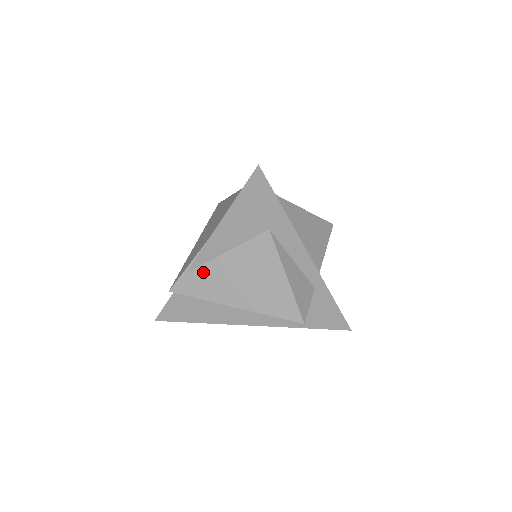
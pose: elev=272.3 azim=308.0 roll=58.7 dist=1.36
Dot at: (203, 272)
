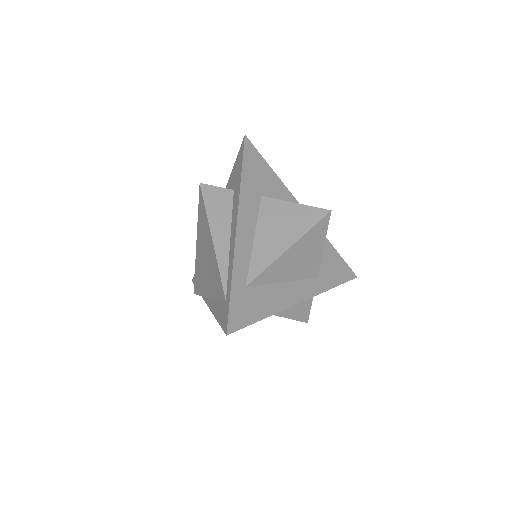
Dot at: occluded
